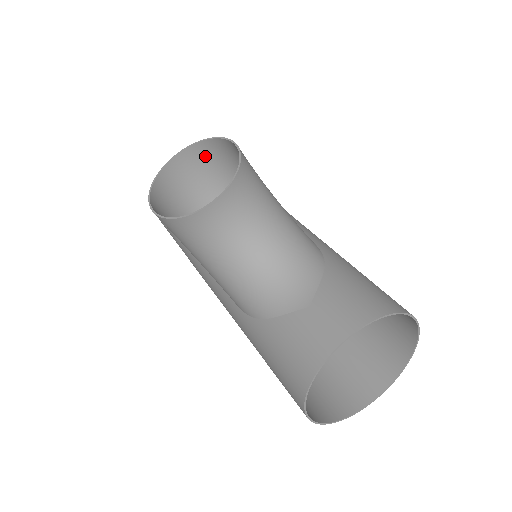
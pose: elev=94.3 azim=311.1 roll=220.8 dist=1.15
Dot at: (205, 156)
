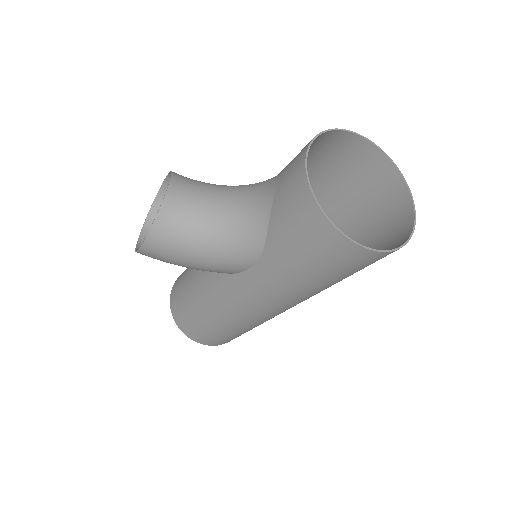
Dot at: occluded
